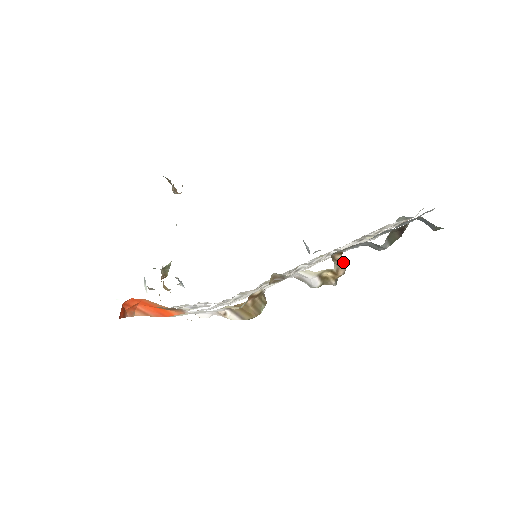
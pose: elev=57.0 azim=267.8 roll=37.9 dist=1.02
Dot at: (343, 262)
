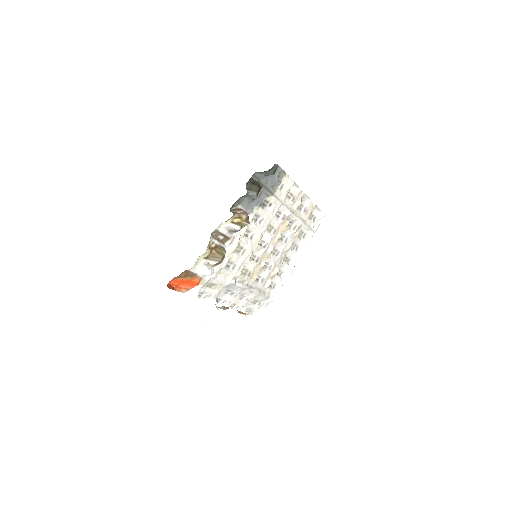
Dot at: (244, 213)
